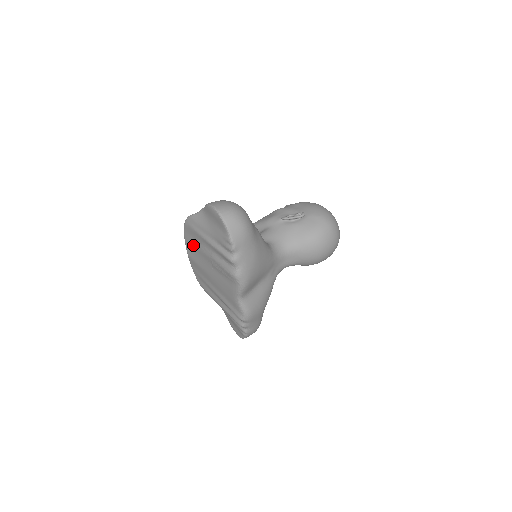
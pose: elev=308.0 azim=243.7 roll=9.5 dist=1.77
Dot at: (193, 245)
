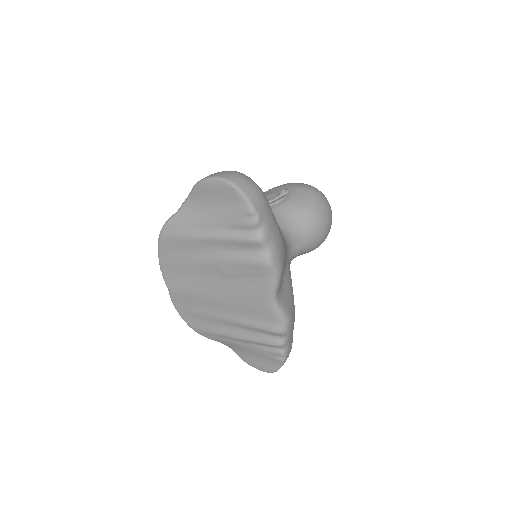
Dot at: (179, 265)
